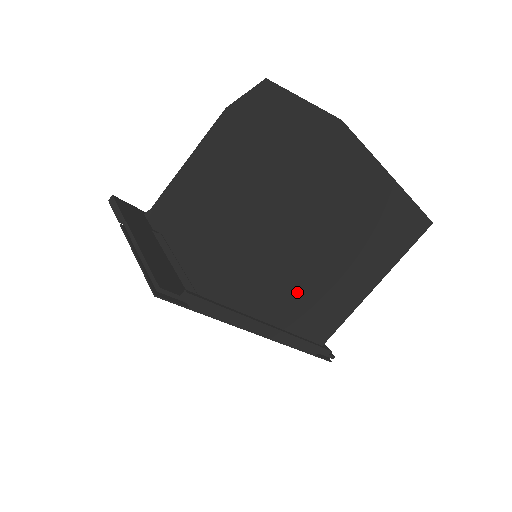
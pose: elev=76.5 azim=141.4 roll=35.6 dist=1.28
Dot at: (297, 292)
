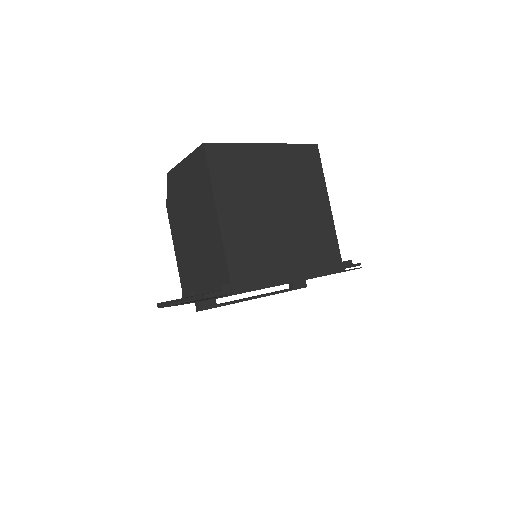
Dot at: (284, 241)
